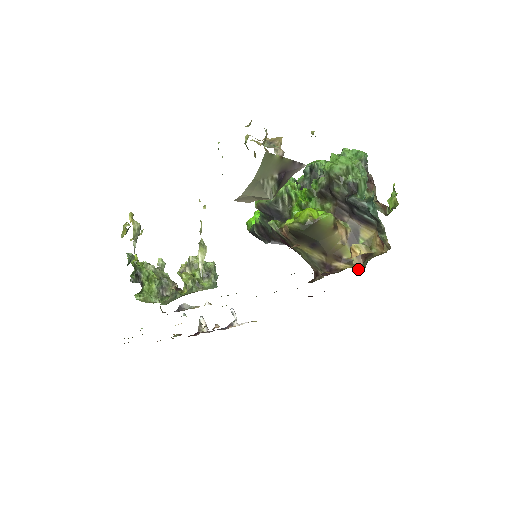
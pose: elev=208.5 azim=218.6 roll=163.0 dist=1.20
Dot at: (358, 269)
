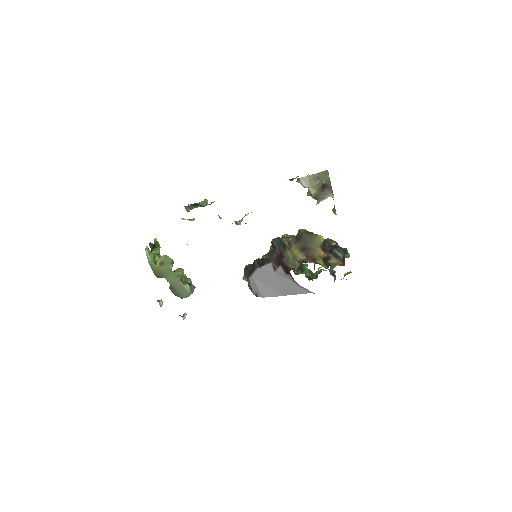
Dot at: occluded
